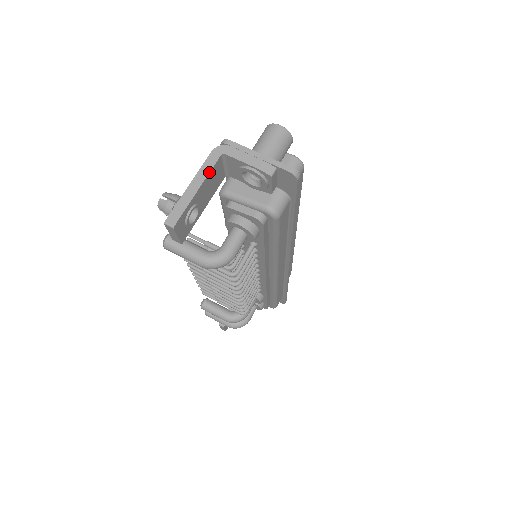
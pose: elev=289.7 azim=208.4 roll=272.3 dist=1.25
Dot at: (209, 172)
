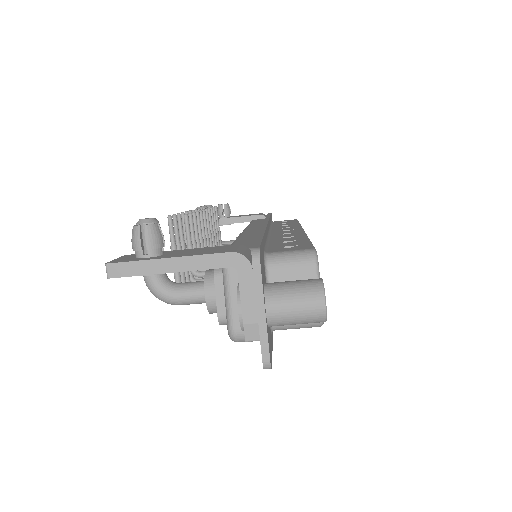
Dot at: (201, 269)
